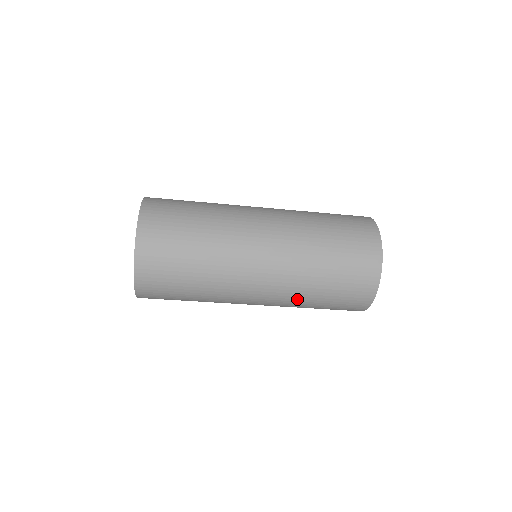
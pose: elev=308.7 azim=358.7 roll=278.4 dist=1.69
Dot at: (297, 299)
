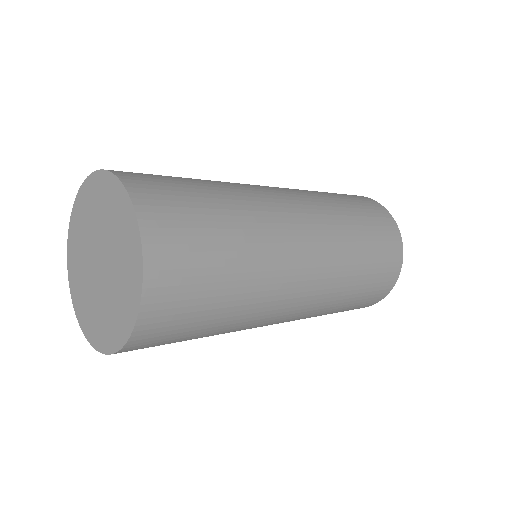
Dot at: (342, 282)
